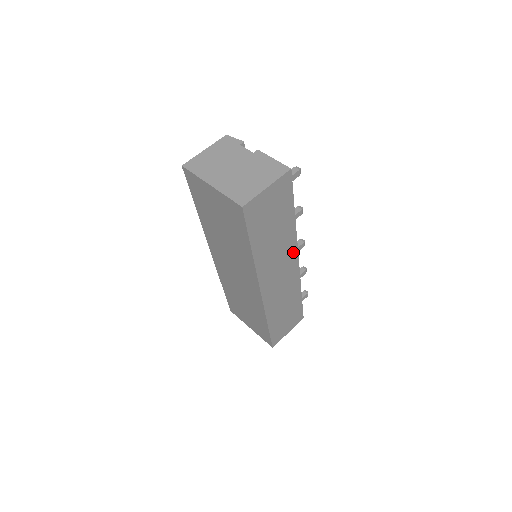
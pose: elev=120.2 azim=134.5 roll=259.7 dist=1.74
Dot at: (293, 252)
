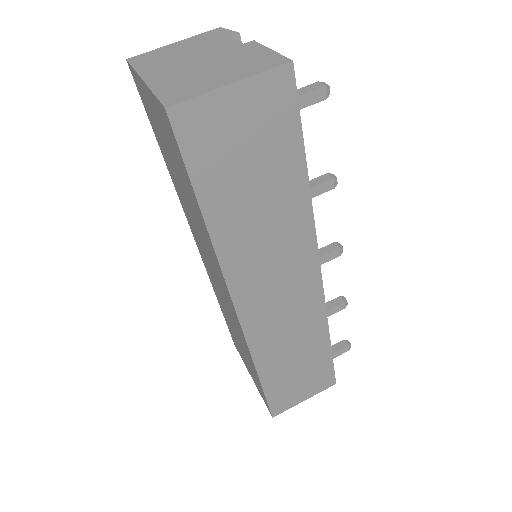
Dot at: (308, 255)
